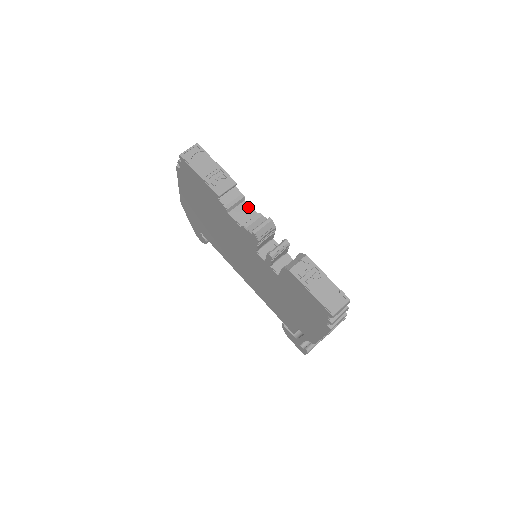
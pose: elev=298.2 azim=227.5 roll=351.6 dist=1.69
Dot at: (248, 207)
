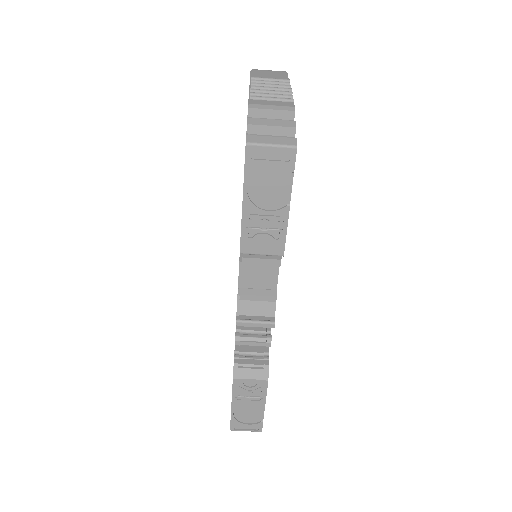
Dot at: (274, 272)
